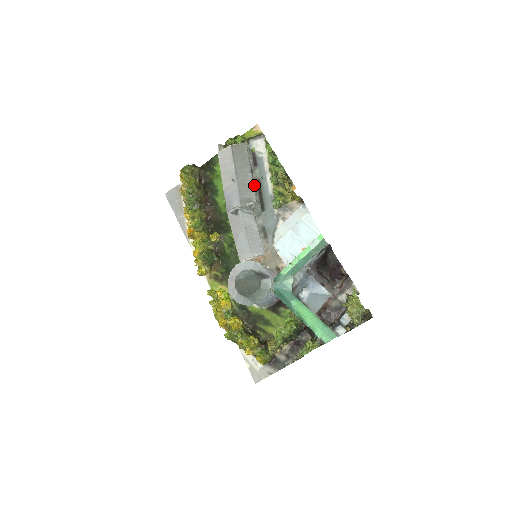
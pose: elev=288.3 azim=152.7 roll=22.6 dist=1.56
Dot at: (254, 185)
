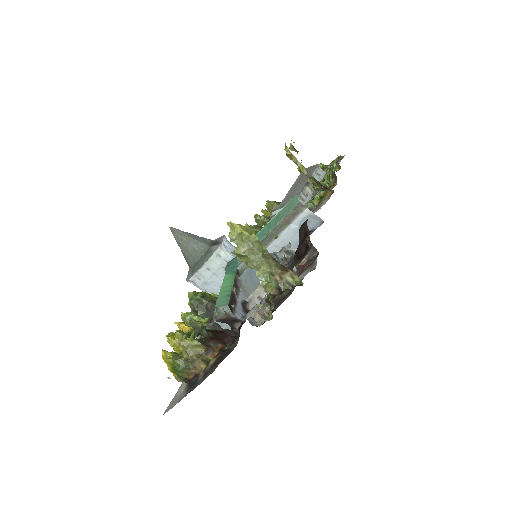
Dot at: (308, 200)
